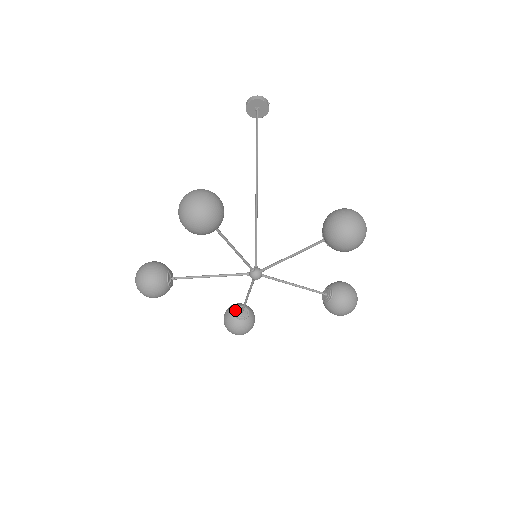
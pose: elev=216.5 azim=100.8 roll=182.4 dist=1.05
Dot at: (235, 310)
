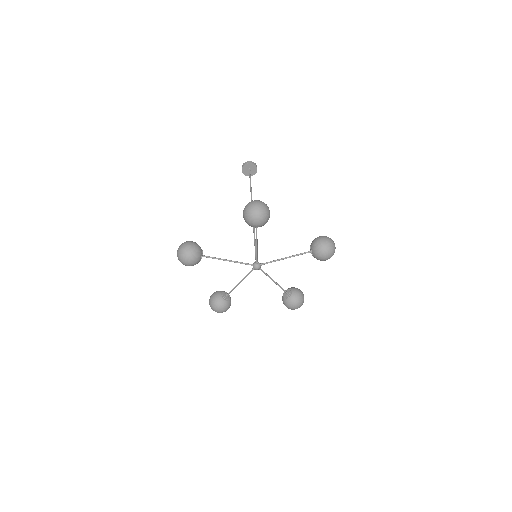
Dot at: (283, 294)
